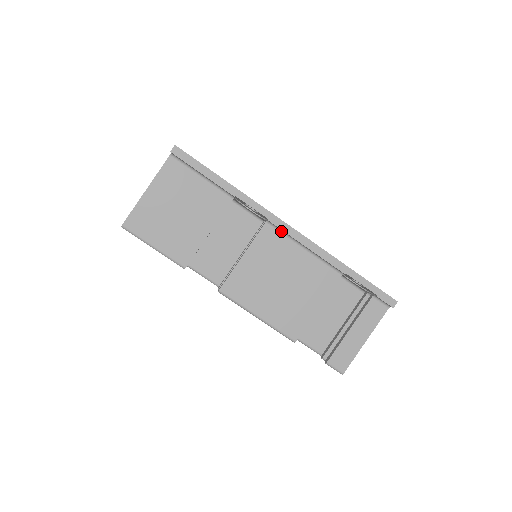
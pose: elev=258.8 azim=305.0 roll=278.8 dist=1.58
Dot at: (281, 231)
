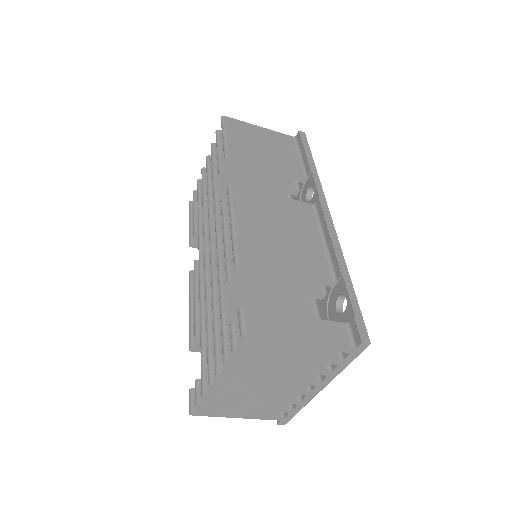
Dot at: (317, 216)
